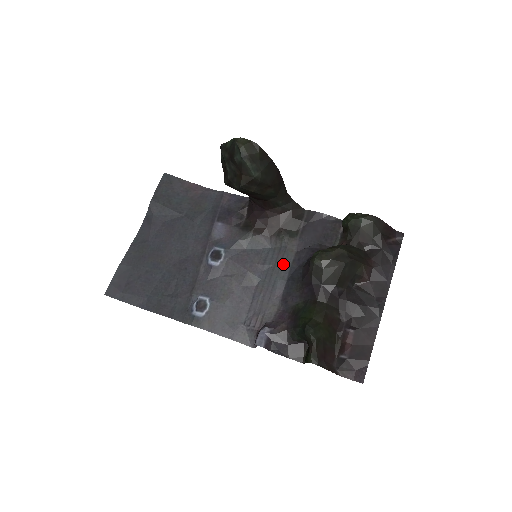
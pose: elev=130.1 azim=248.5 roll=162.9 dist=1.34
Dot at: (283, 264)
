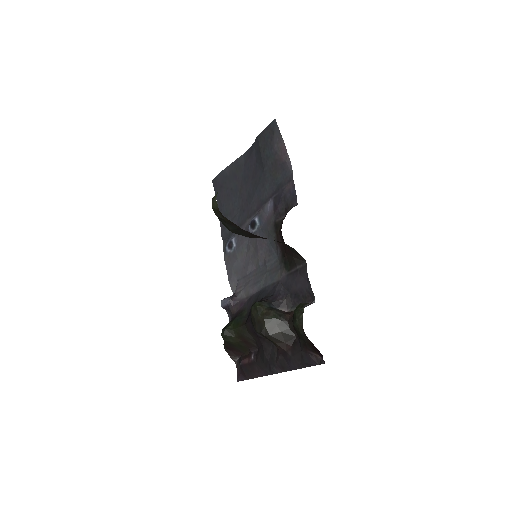
Dot at: (270, 277)
